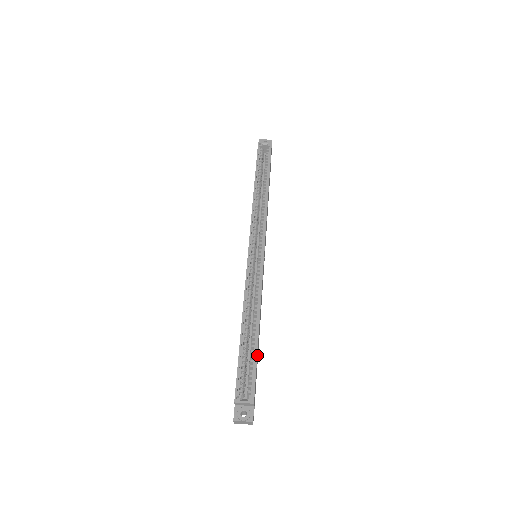
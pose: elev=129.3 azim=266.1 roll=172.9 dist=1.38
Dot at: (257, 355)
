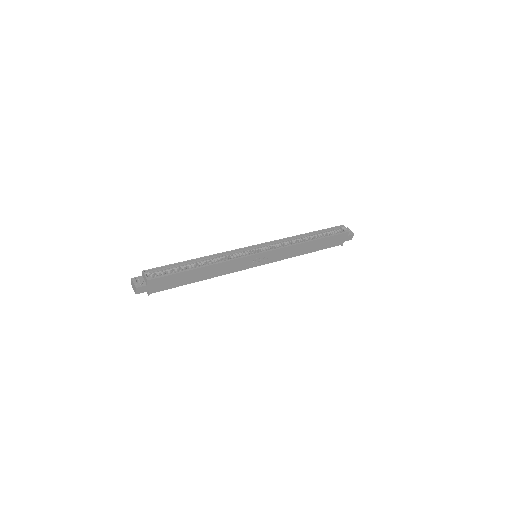
Dot at: (182, 274)
